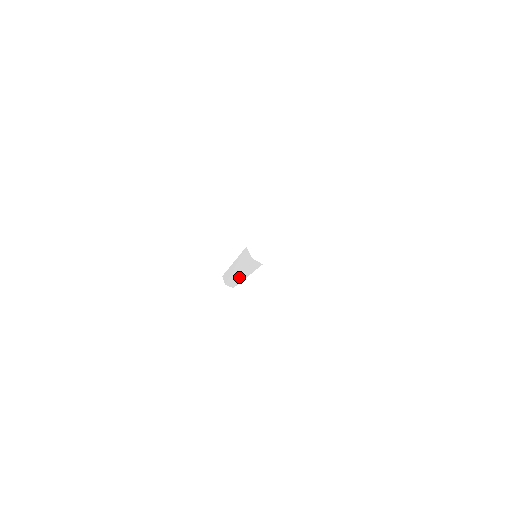
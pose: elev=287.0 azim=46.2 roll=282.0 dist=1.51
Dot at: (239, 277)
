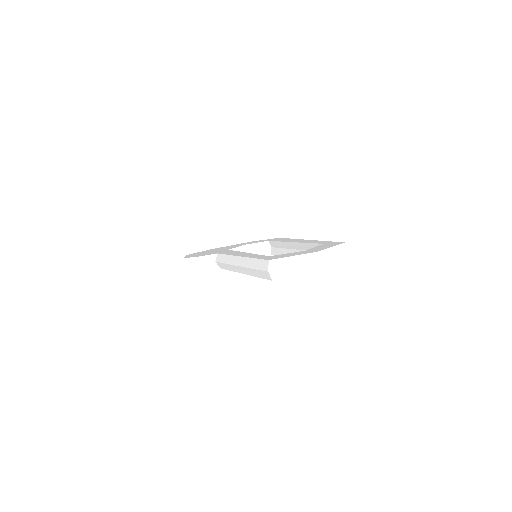
Dot at: (237, 269)
